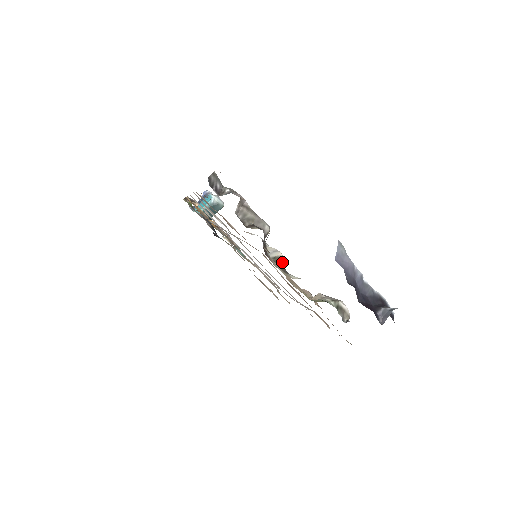
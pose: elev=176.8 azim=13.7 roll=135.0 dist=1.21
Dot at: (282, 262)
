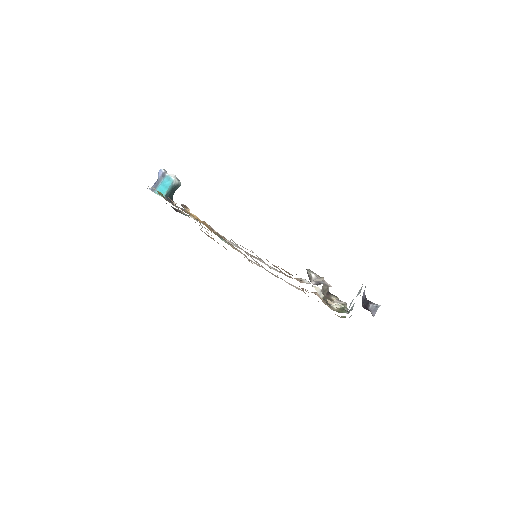
Dot at: (326, 298)
